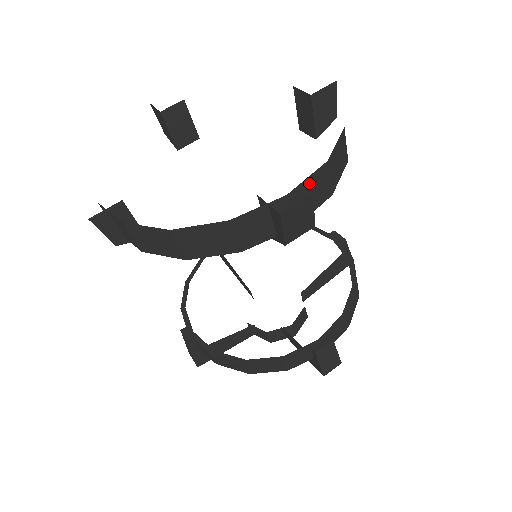
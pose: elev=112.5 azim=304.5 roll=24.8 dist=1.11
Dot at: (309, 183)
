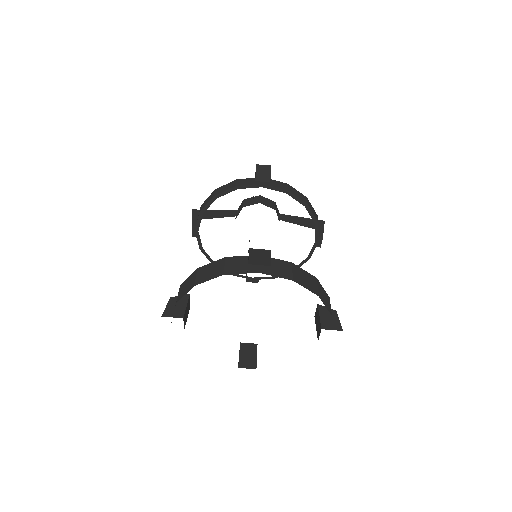
Dot at: occluded
